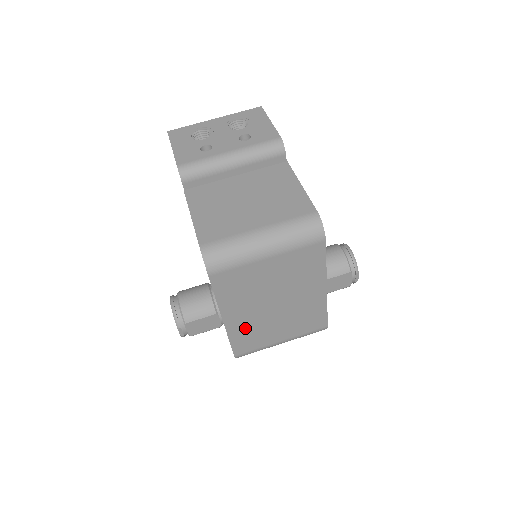
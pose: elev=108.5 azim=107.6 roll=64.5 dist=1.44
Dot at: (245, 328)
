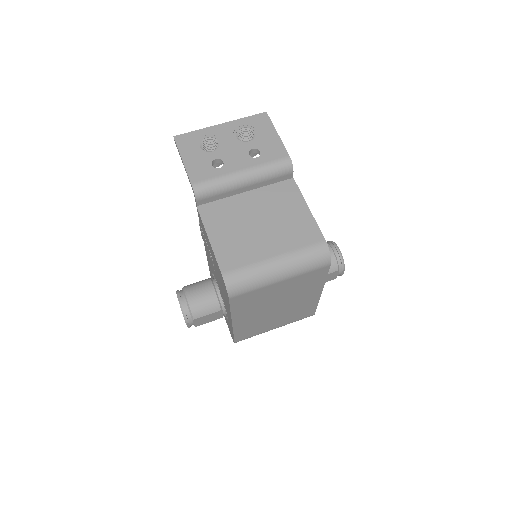
Dot at: (249, 325)
